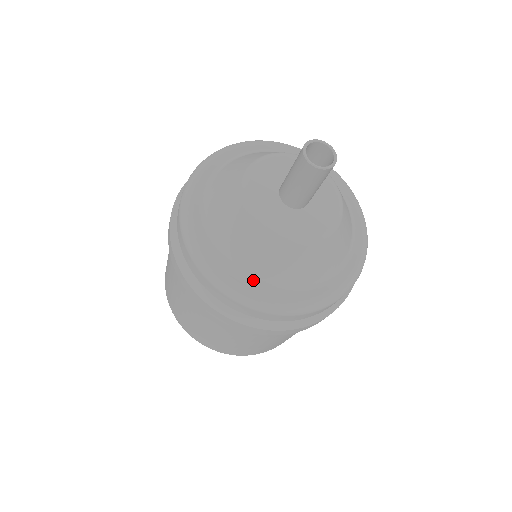
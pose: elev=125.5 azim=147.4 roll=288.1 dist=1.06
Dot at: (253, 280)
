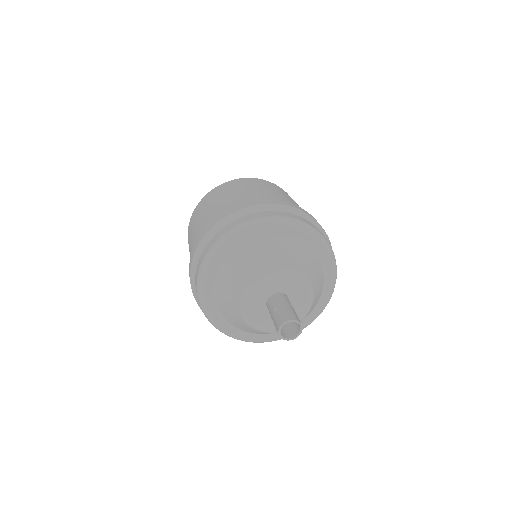
Dot at: (240, 330)
